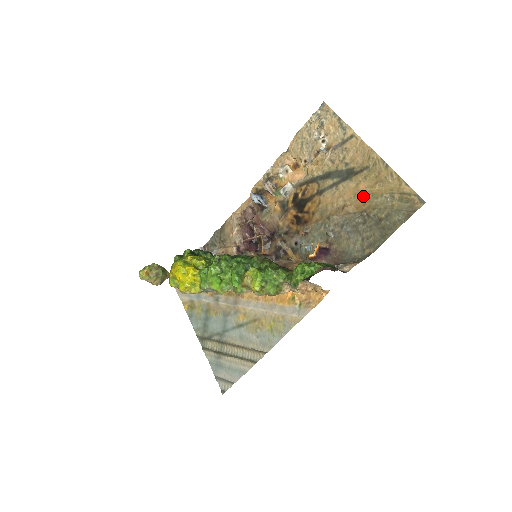
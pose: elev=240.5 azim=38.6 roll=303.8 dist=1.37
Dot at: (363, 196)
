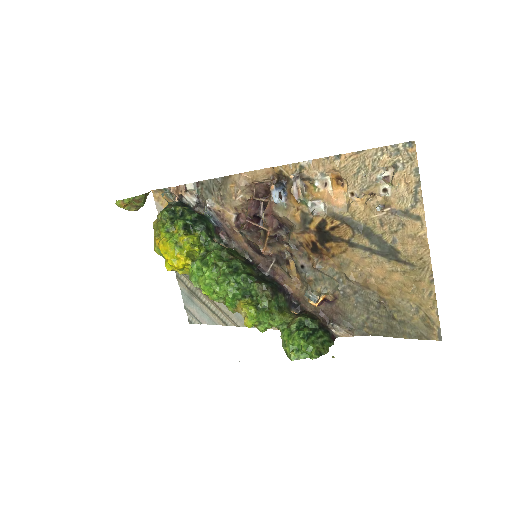
Dot at: (391, 286)
